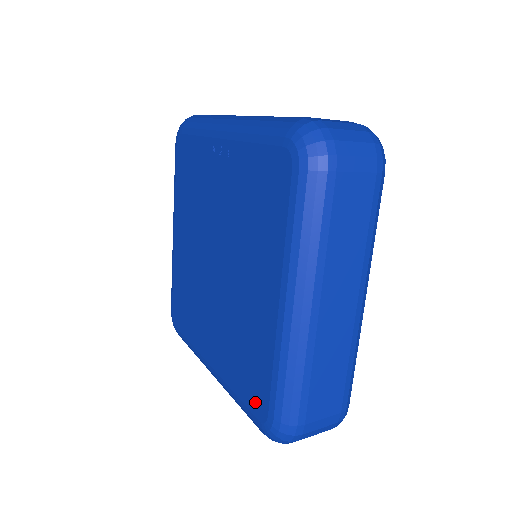
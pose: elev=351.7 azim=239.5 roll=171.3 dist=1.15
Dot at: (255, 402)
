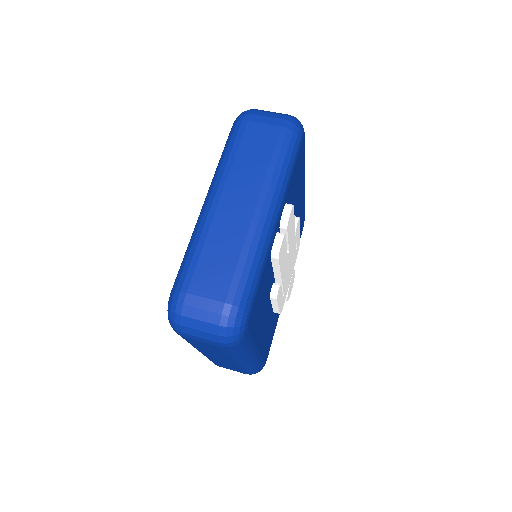
Dot at: occluded
